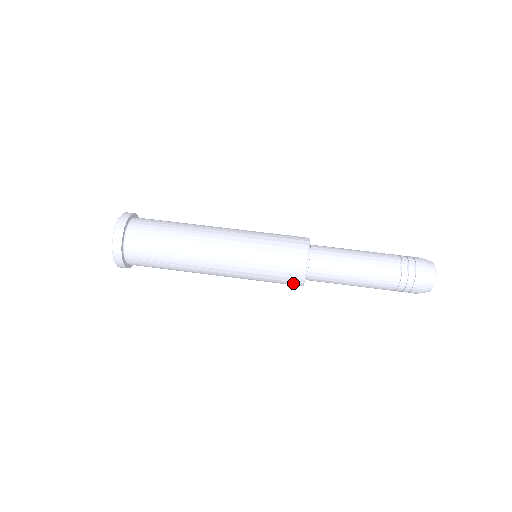
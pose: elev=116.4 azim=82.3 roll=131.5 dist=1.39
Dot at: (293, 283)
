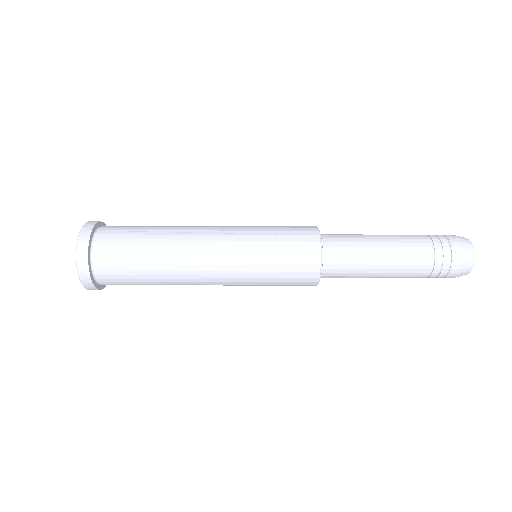
Dot at: (307, 239)
